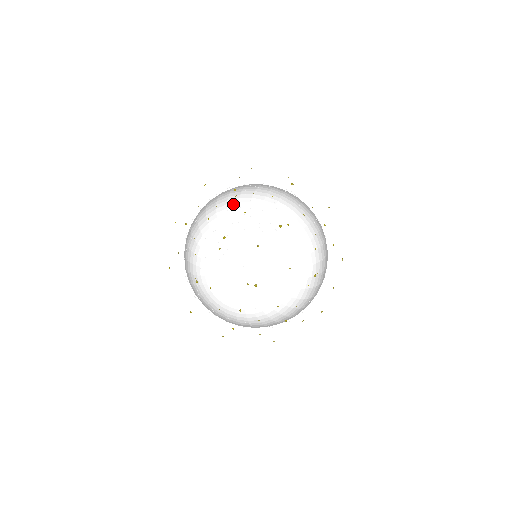
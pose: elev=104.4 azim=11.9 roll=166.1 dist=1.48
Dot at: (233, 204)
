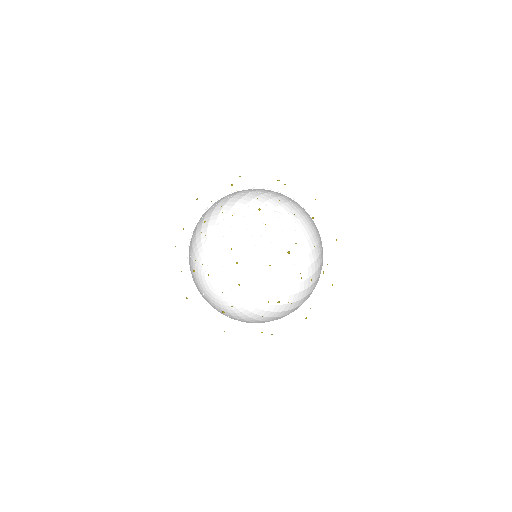
Dot at: (196, 226)
